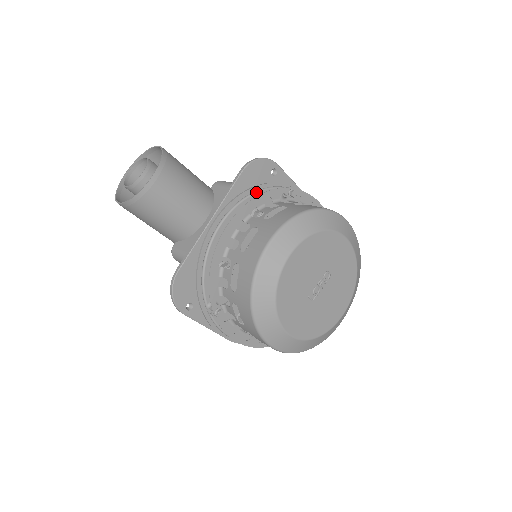
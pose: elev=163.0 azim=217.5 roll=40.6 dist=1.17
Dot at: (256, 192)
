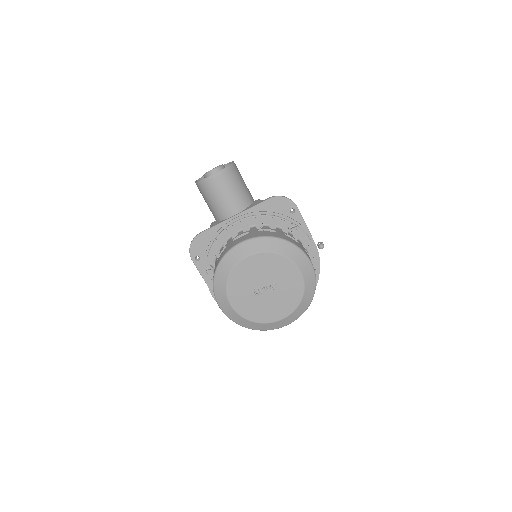
Dot at: (271, 216)
